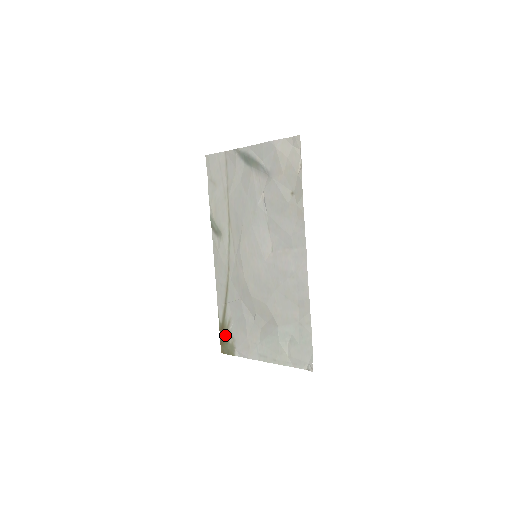
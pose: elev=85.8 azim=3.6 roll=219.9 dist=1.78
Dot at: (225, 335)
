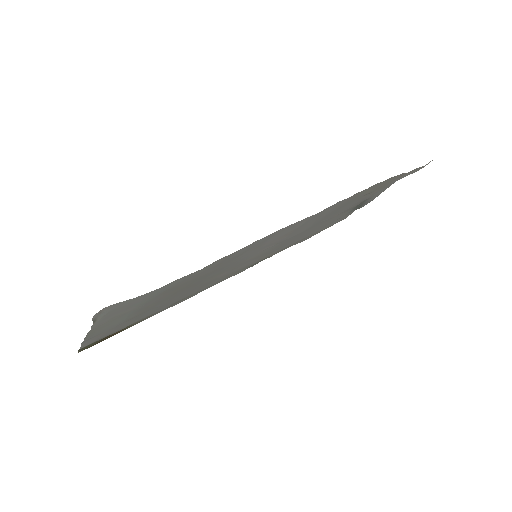
Dot at: occluded
